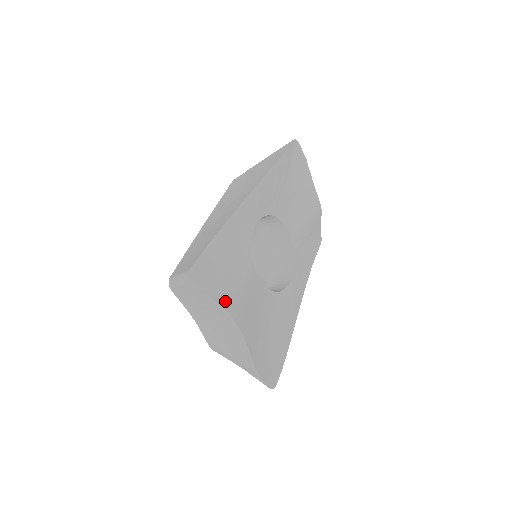
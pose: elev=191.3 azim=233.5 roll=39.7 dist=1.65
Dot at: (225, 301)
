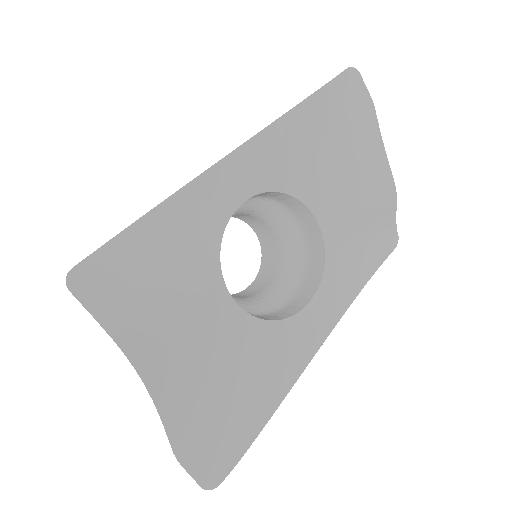
Dot at: (127, 331)
